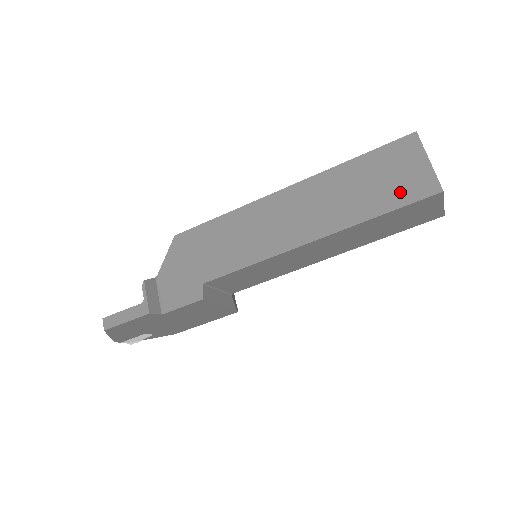
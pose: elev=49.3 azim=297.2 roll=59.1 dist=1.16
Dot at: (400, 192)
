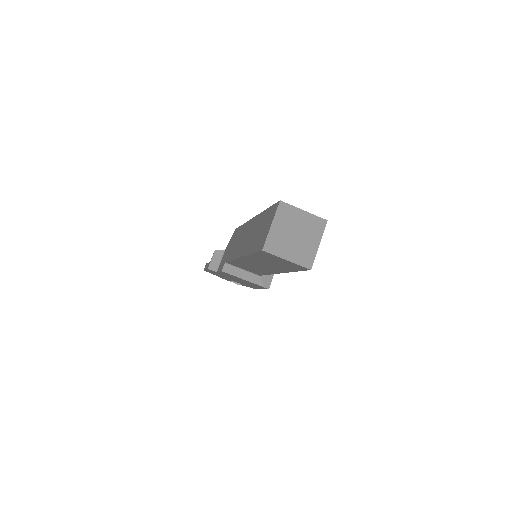
Dot at: (259, 242)
